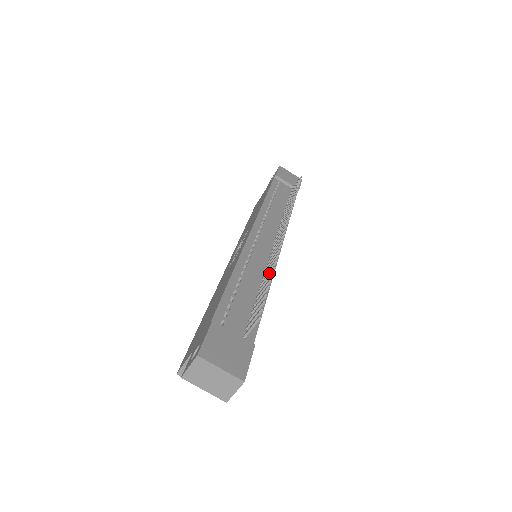
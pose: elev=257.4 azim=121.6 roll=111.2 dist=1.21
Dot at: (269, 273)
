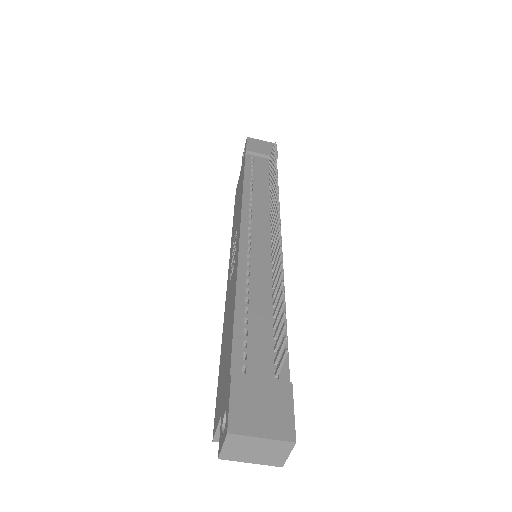
Dot at: (278, 281)
